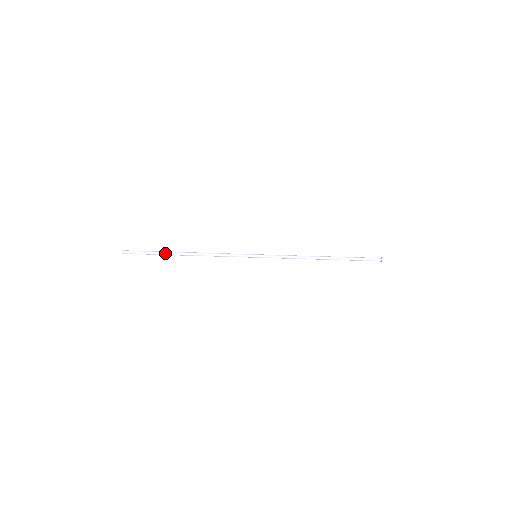
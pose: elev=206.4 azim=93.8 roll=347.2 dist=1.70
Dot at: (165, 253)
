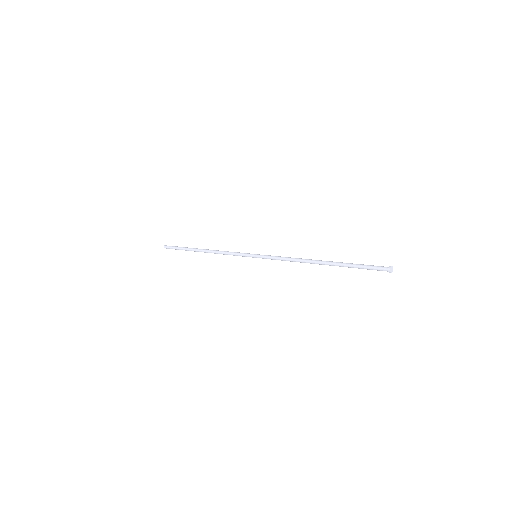
Dot at: (189, 250)
